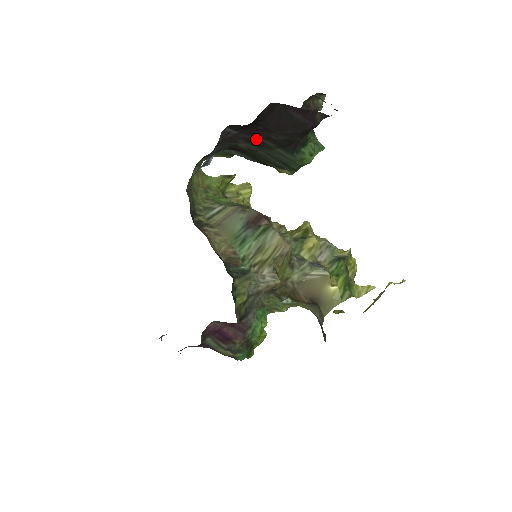
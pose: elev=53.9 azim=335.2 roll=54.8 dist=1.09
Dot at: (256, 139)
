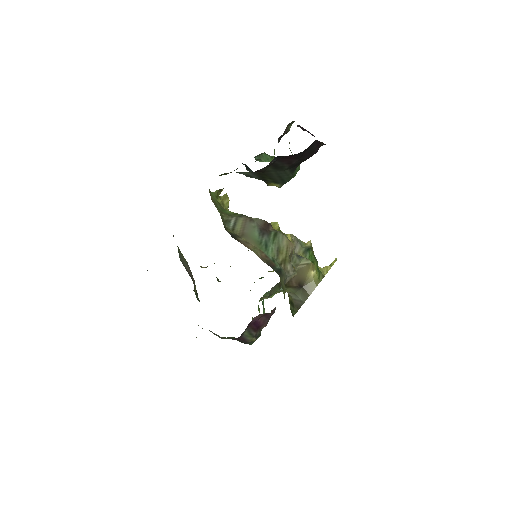
Dot at: (280, 164)
